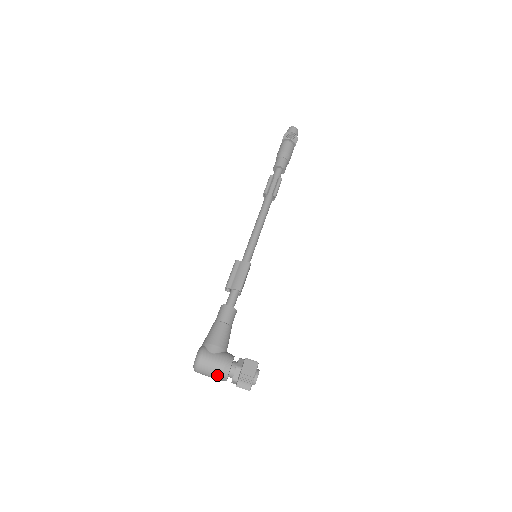
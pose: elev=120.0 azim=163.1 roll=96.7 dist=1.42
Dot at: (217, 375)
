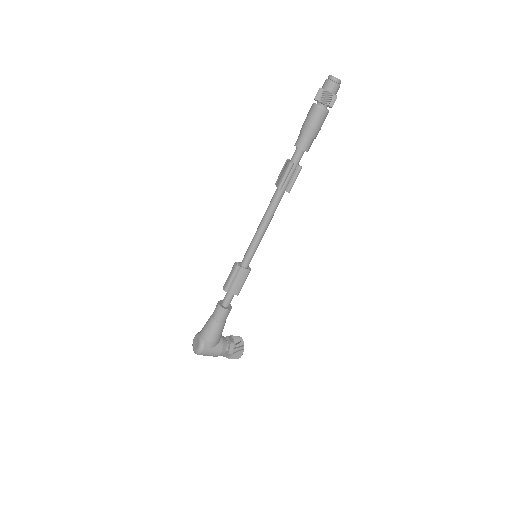
Dot at: occluded
